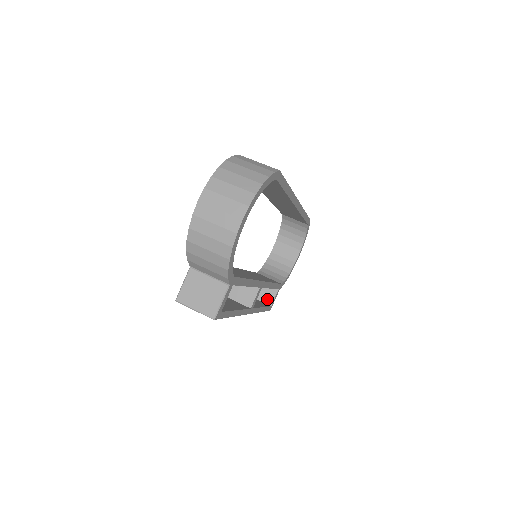
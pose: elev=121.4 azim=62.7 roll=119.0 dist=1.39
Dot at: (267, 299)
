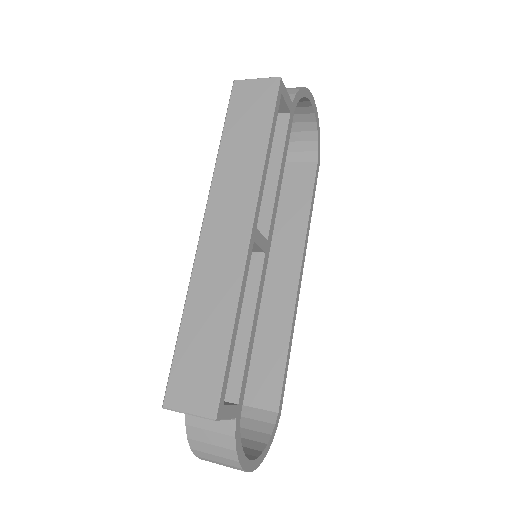
Dot at: occluded
